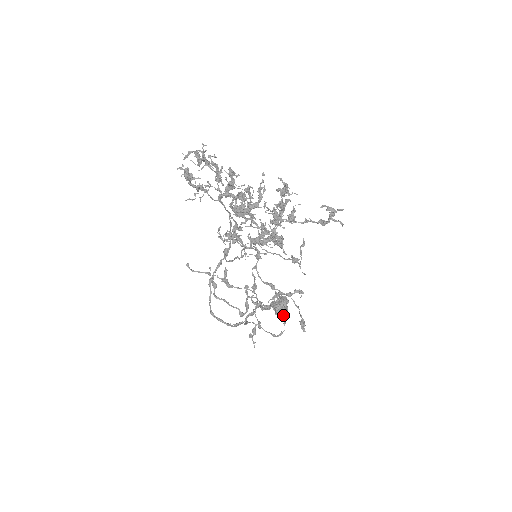
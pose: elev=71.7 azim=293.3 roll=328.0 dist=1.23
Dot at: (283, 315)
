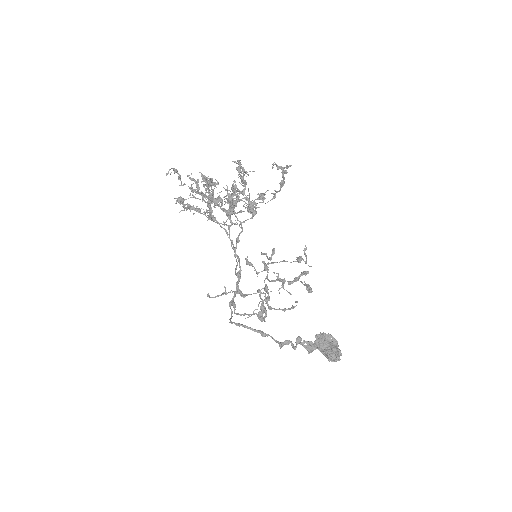
Dot at: (338, 360)
